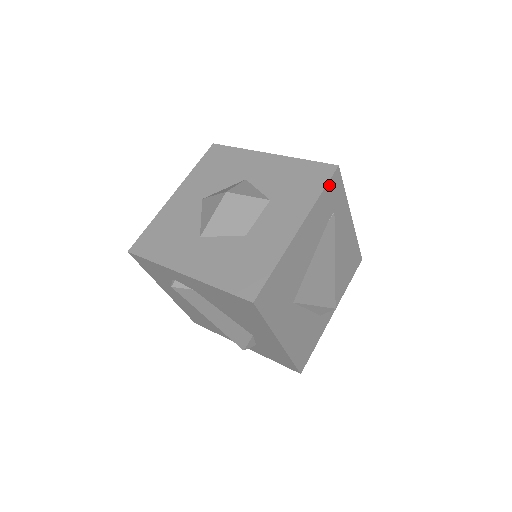
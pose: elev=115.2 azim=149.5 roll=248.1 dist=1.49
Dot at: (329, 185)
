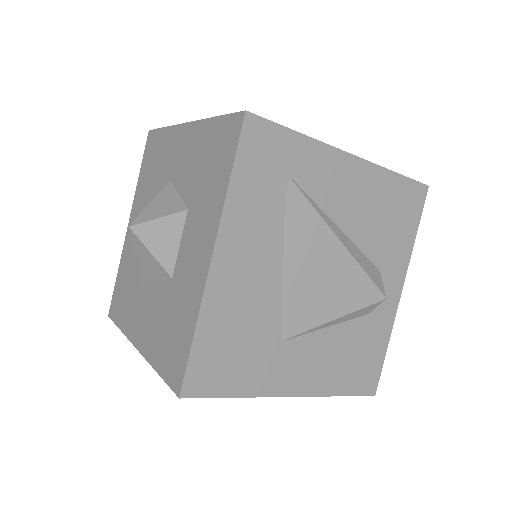
Dot at: (243, 153)
